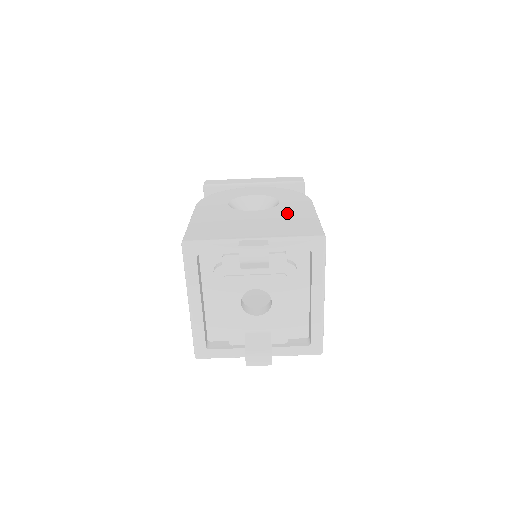
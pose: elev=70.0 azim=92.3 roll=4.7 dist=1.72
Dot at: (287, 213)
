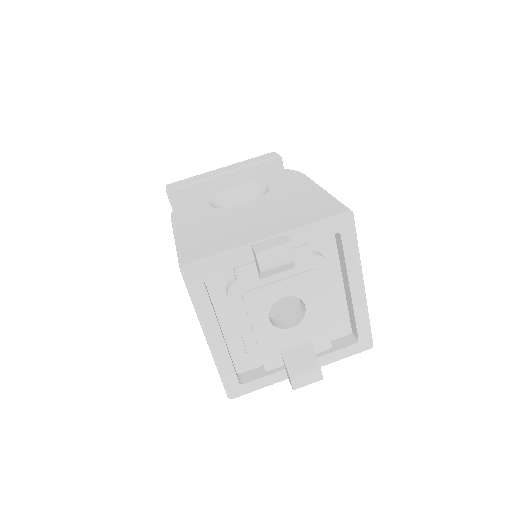
Dot at: (287, 196)
